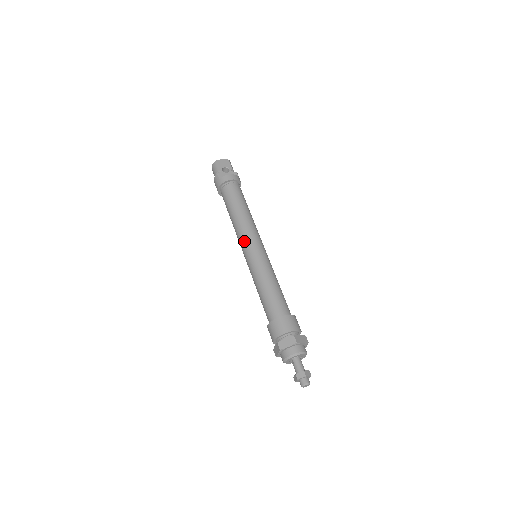
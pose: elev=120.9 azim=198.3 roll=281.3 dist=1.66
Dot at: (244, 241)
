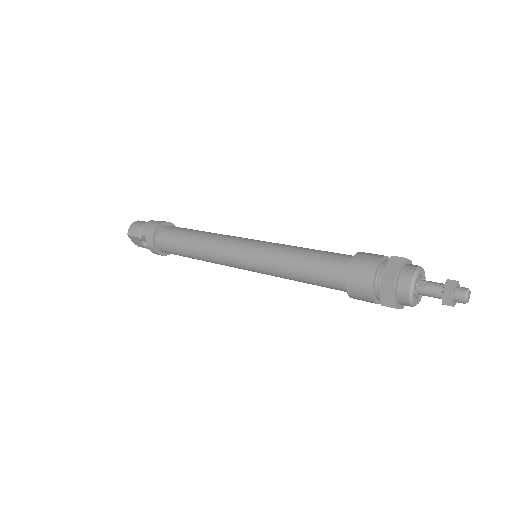
Dot at: (238, 237)
